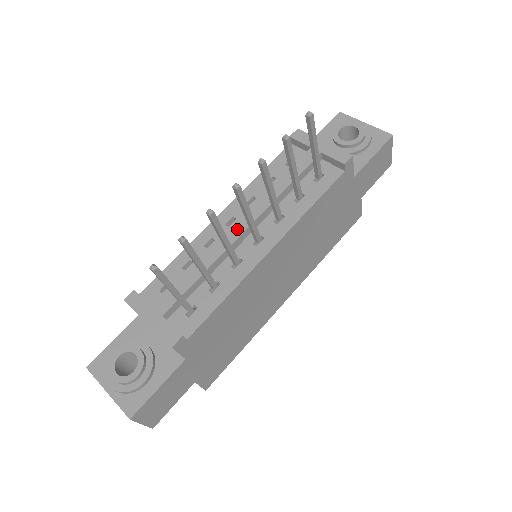
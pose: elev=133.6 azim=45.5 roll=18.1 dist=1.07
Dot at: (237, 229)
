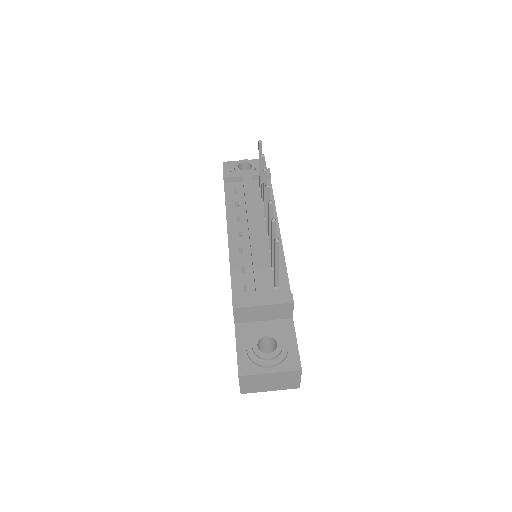
Dot at: (253, 232)
